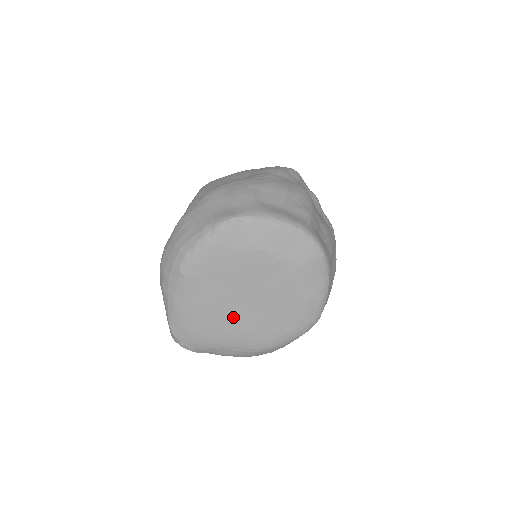
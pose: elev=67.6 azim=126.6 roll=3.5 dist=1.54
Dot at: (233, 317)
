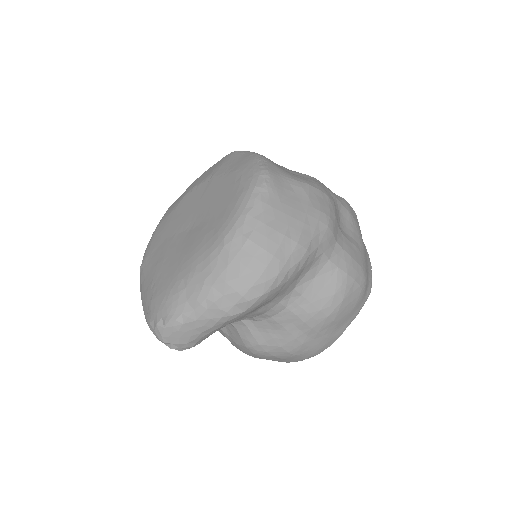
Dot at: (184, 245)
